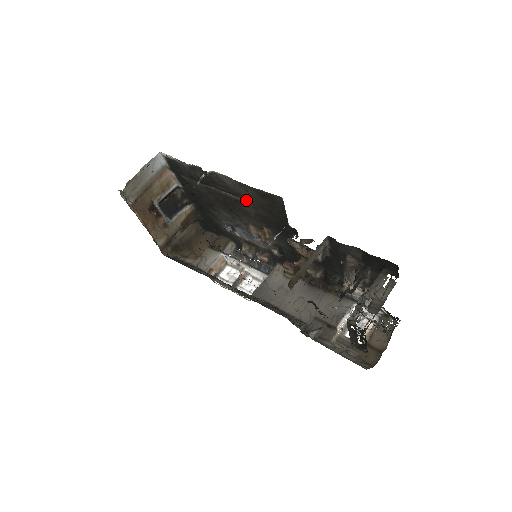
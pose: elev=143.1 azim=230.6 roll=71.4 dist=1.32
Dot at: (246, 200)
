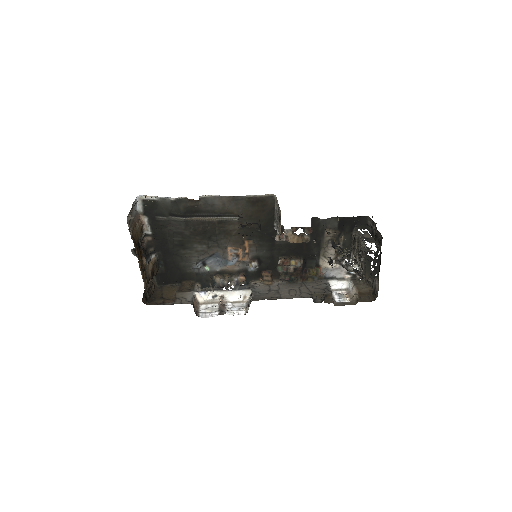
Dot at: (233, 216)
